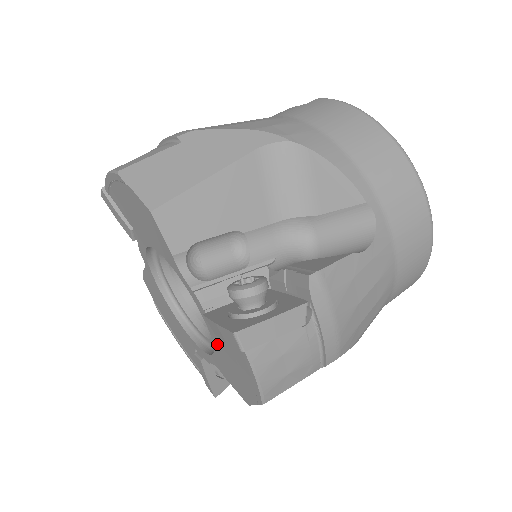
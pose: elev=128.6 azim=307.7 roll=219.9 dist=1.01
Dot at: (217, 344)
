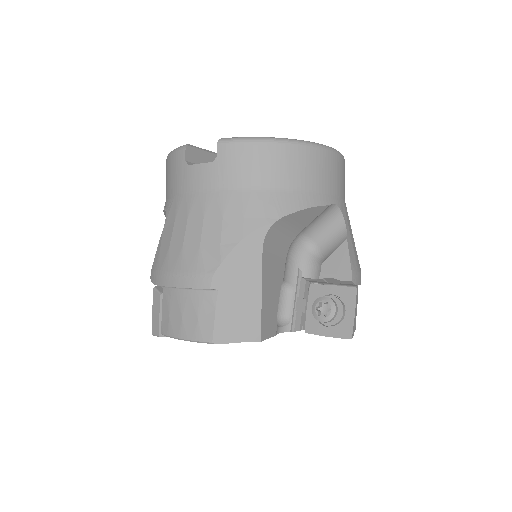
Dot at: occluded
